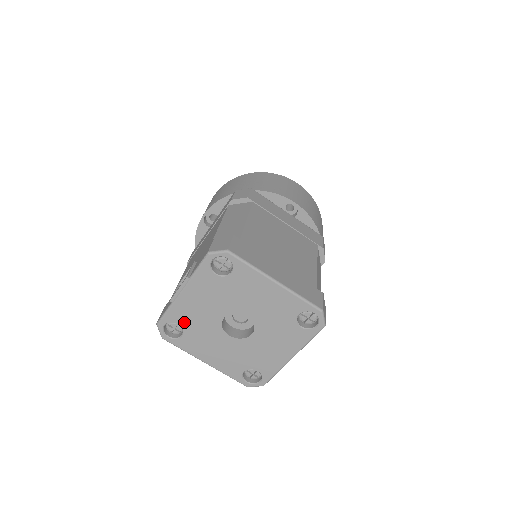
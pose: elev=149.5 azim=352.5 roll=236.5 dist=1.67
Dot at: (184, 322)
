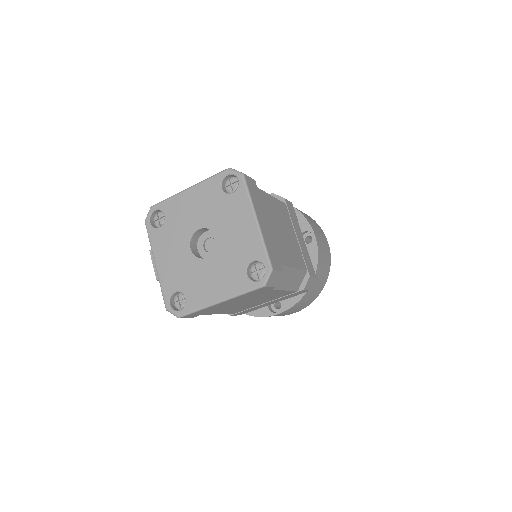
Dot at: (176, 285)
